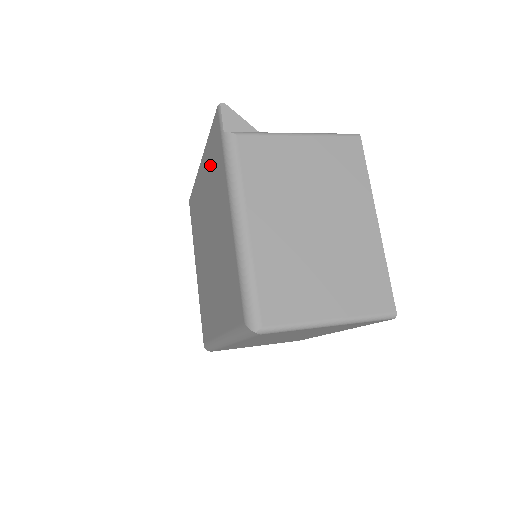
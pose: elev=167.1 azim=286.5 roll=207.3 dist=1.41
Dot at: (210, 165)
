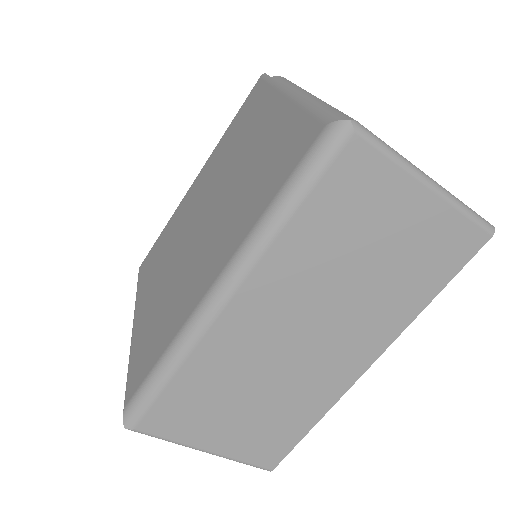
Dot at: (228, 140)
